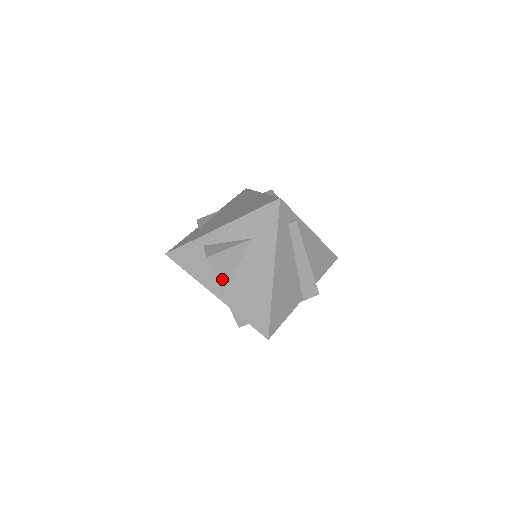
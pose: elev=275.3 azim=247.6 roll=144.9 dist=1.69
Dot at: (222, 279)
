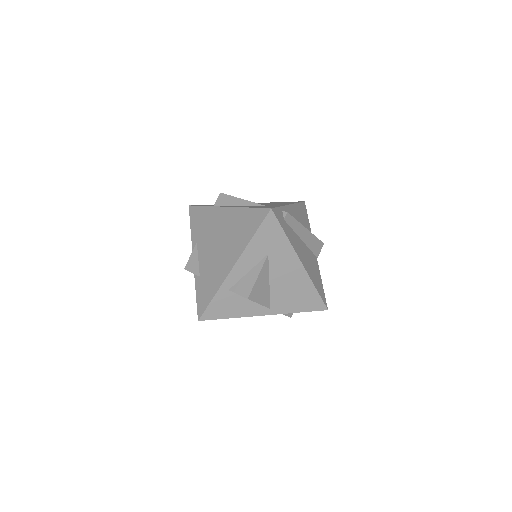
Dot at: (265, 301)
